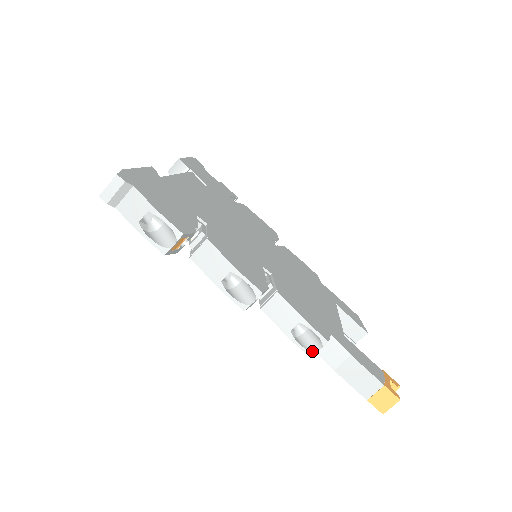
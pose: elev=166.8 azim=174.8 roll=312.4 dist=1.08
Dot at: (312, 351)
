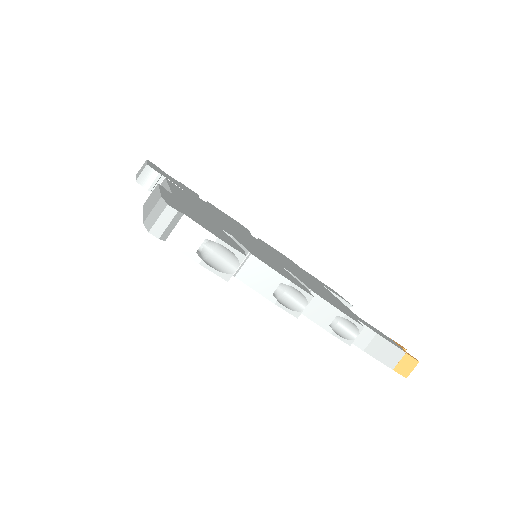
Dot at: (350, 339)
